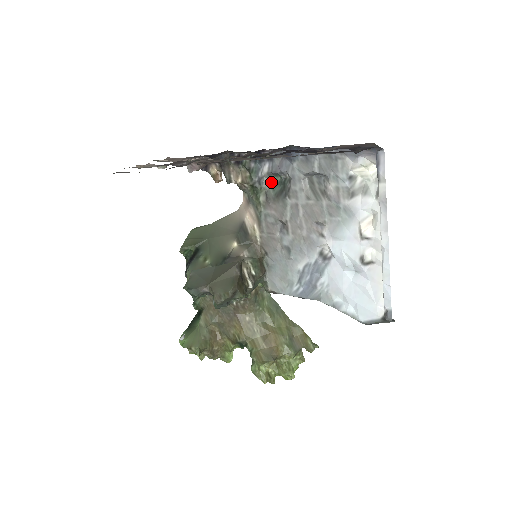
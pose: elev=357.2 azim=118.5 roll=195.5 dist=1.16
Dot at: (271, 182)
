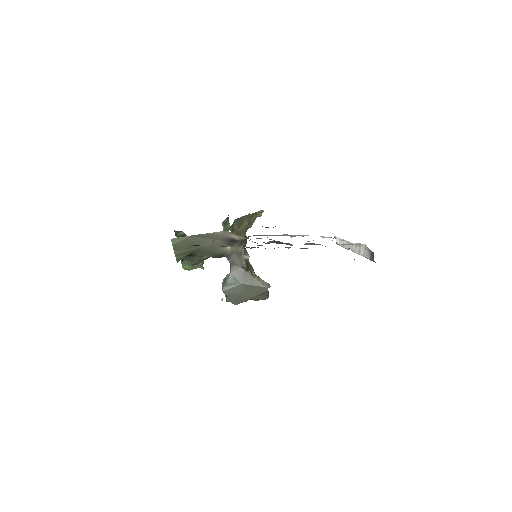
Dot at: occluded
